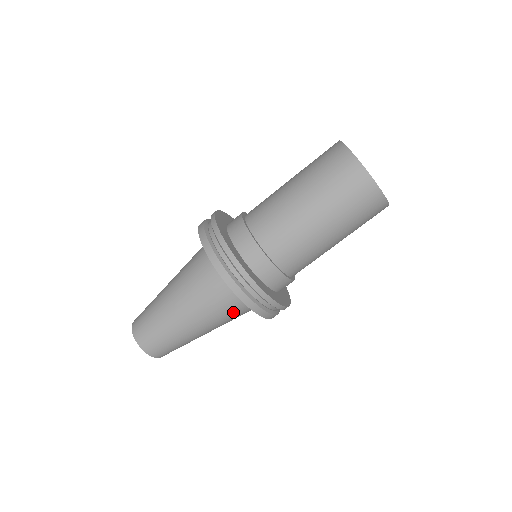
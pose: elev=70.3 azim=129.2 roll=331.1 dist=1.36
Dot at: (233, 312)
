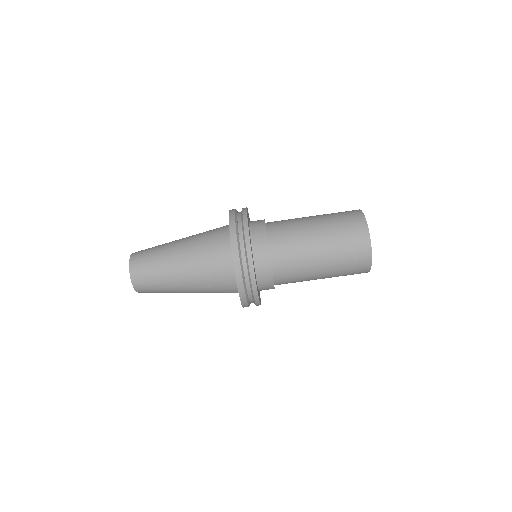
Dot at: occluded
